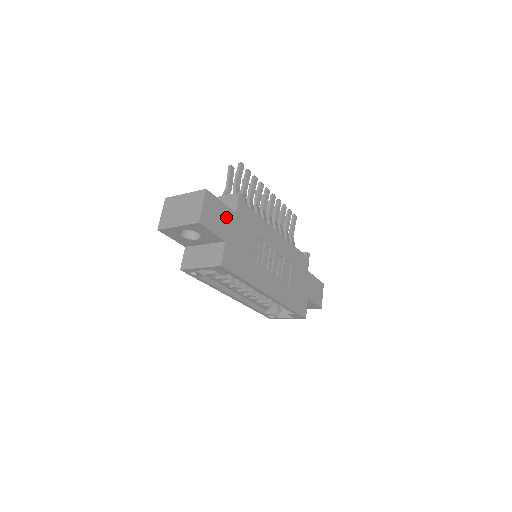
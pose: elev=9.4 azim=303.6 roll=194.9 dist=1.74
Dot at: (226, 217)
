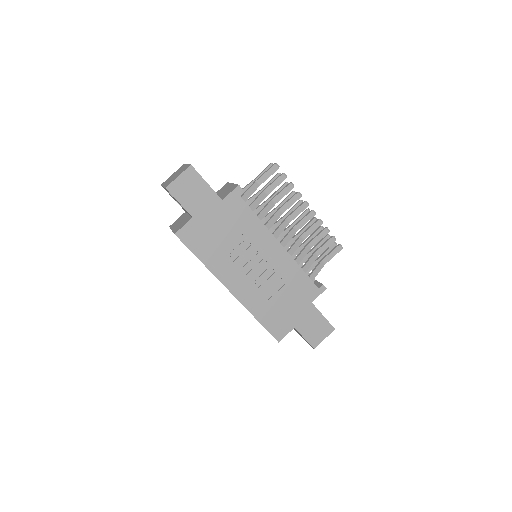
Dot at: (206, 198)
